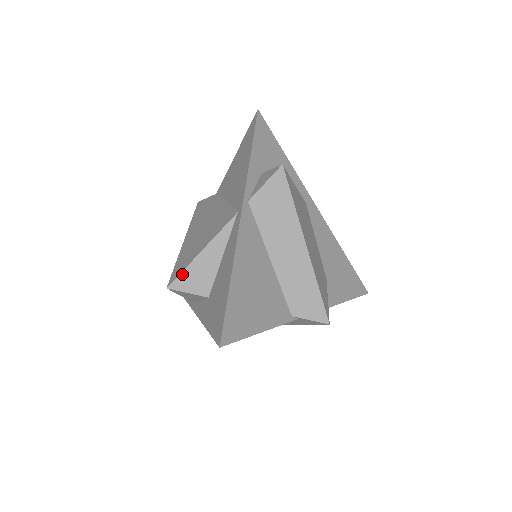
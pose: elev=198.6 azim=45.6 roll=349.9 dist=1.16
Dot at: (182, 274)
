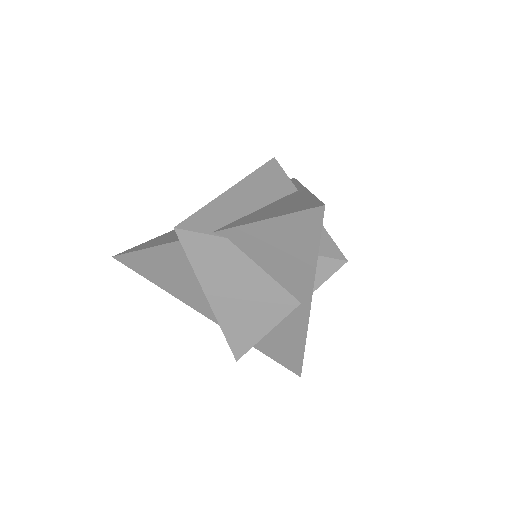
Dot at: occluded
